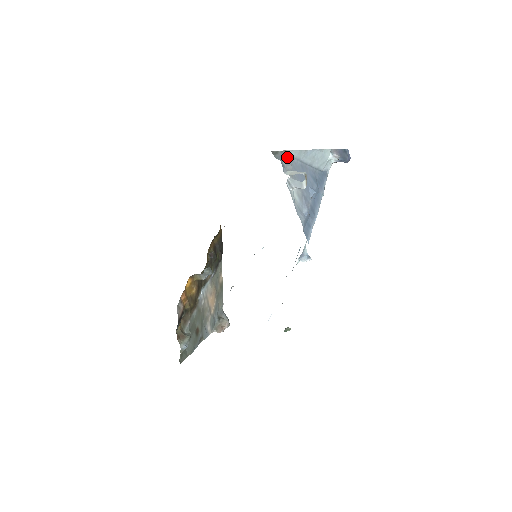
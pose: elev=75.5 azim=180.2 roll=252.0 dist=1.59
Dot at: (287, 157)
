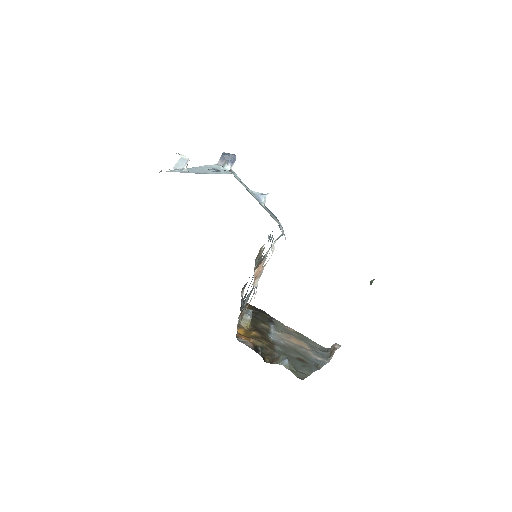
Dot at: occluded
